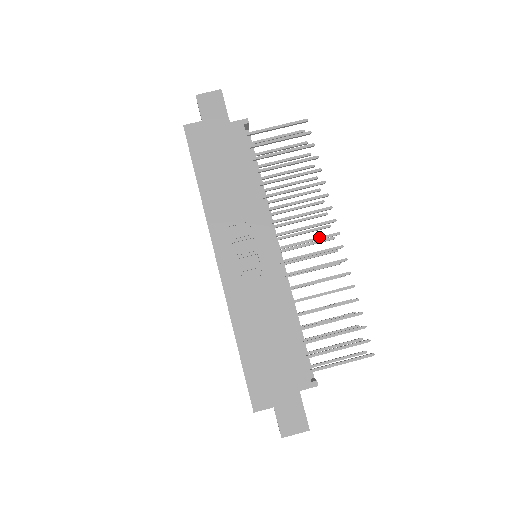
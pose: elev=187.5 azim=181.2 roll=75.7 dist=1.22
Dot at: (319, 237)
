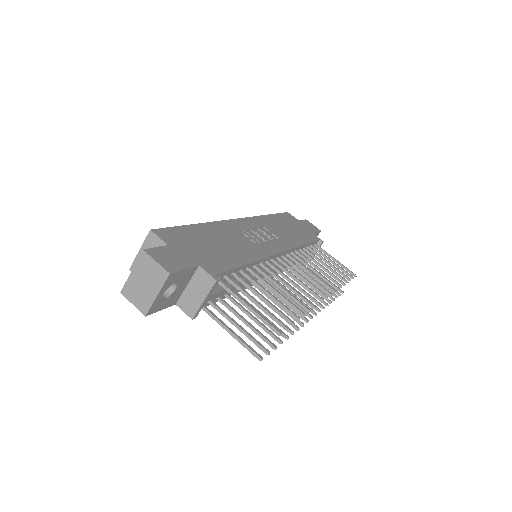
Dot at: occluded
